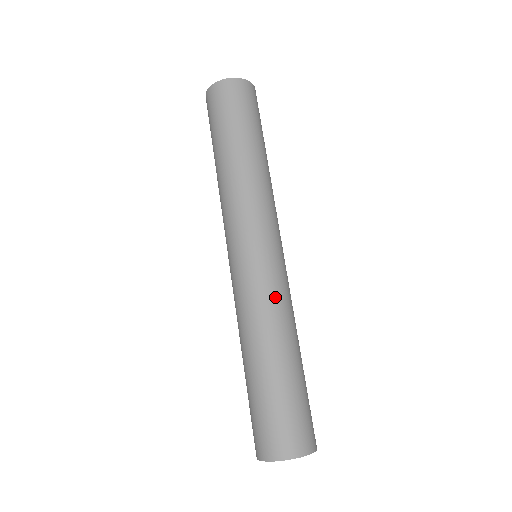
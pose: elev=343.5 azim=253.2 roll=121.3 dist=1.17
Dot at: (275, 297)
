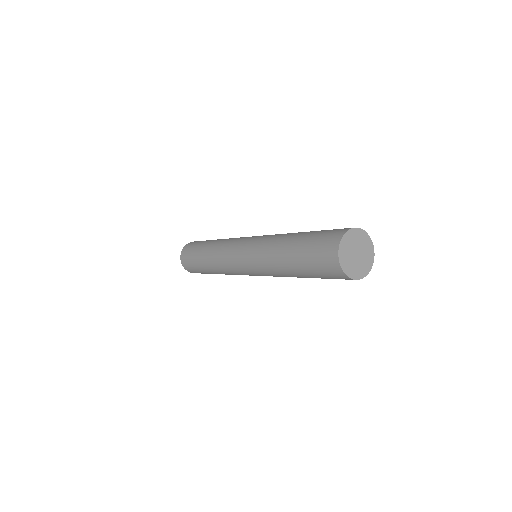
Dot at: occluded
